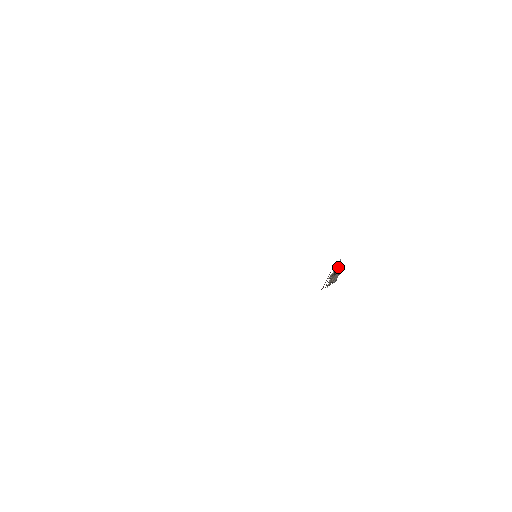
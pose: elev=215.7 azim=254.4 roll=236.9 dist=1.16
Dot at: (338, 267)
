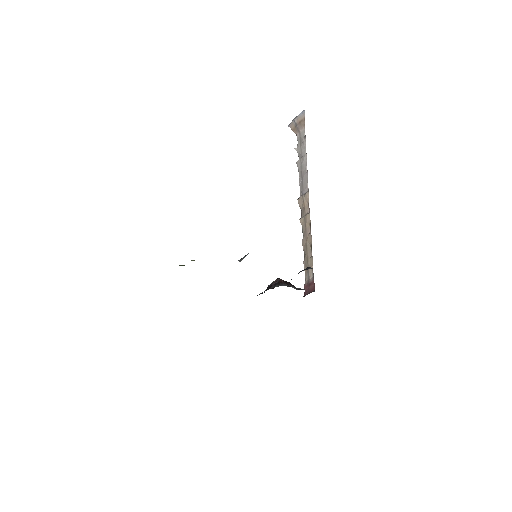
Dot at: (301, 120)
